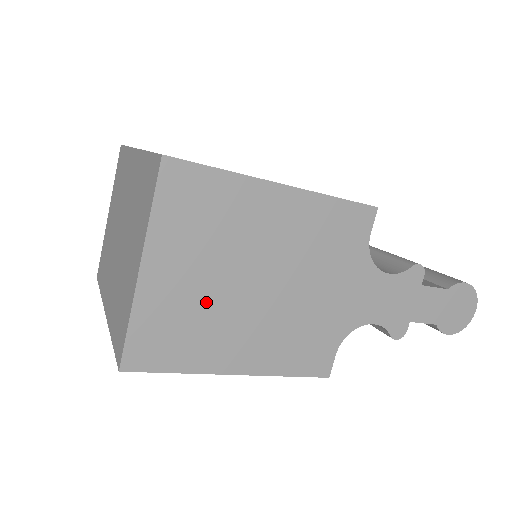
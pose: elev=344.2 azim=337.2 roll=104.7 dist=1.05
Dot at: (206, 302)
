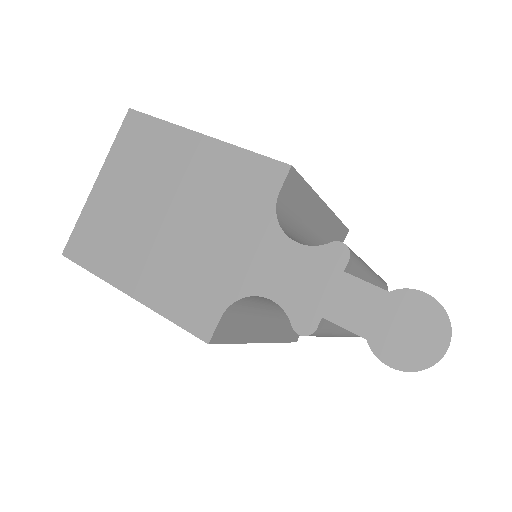
Dot at: (125, 219)
